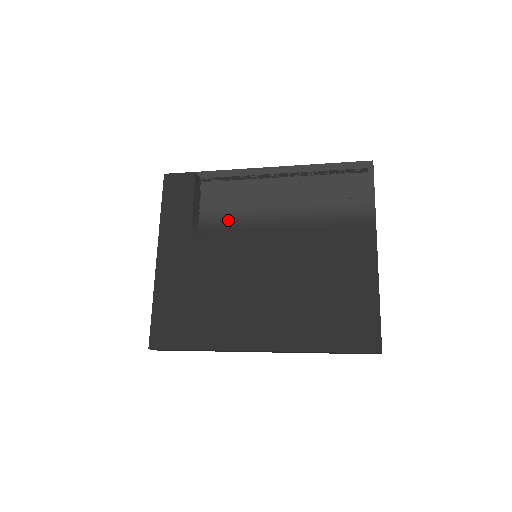
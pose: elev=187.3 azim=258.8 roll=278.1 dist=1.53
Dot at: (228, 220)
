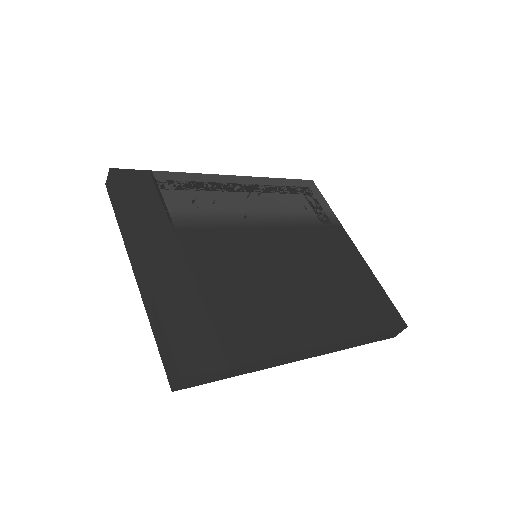
Dot at: (214, 219)
